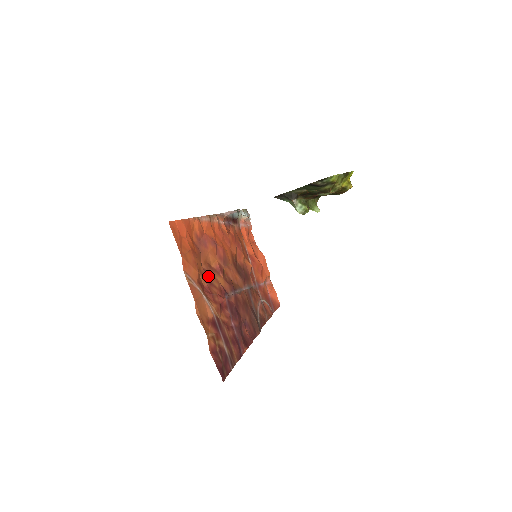
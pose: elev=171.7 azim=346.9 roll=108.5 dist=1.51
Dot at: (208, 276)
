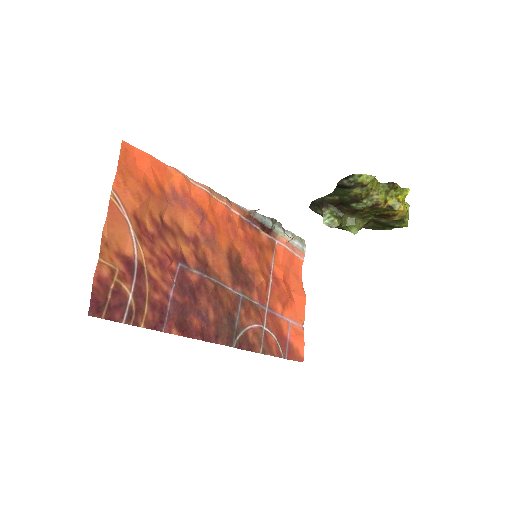
Dot at: (164, 230)
